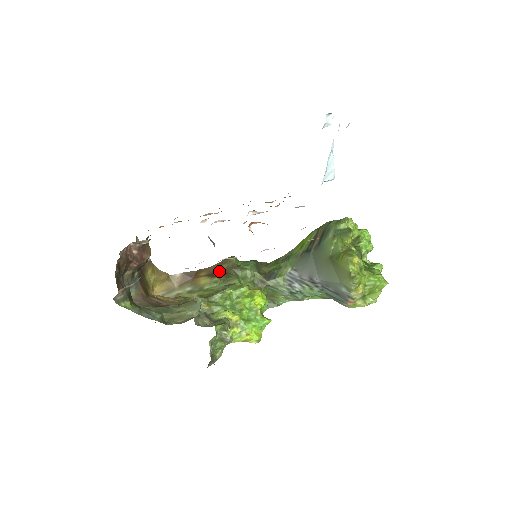
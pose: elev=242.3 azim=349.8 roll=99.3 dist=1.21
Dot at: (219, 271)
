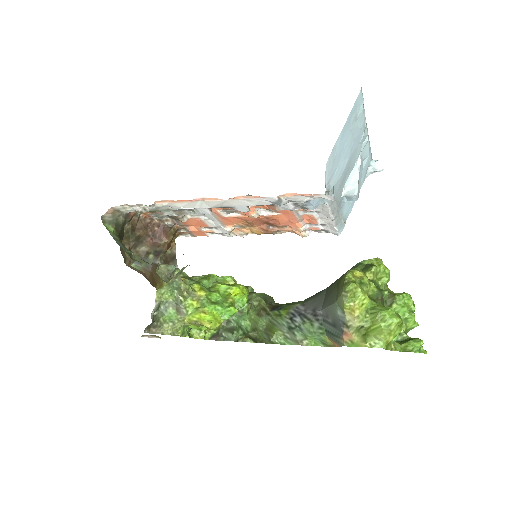
Dot at: occluded
